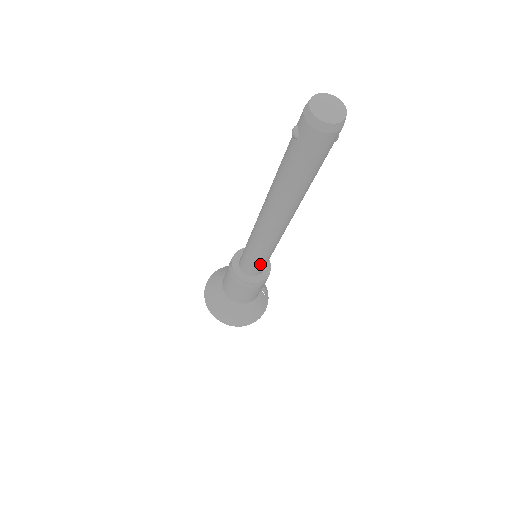
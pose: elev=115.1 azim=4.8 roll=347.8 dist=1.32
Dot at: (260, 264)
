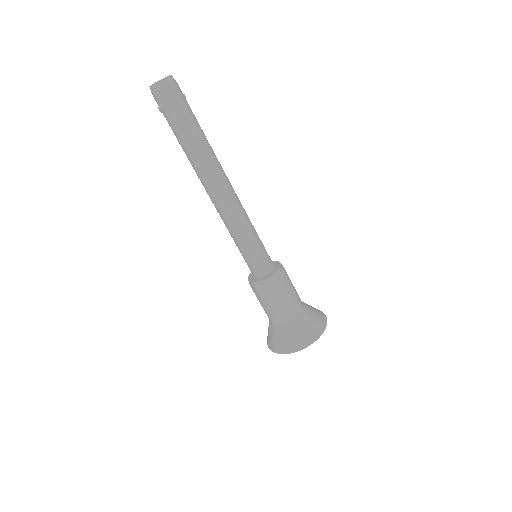
Dot at: (259, 250)
